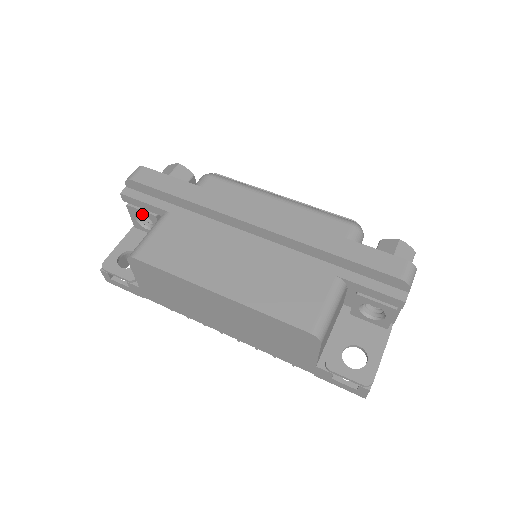
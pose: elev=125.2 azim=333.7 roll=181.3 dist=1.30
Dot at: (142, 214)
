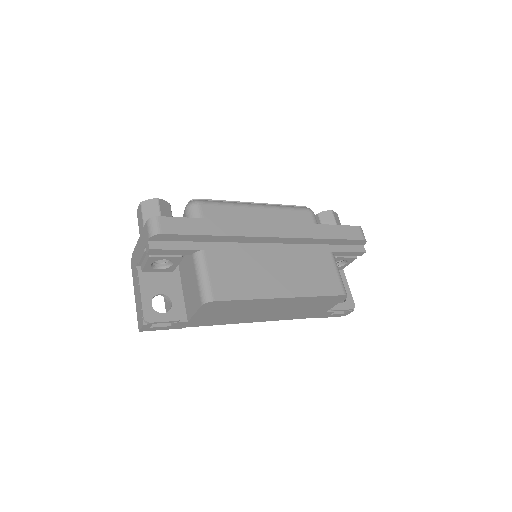
Dot at: occluded
